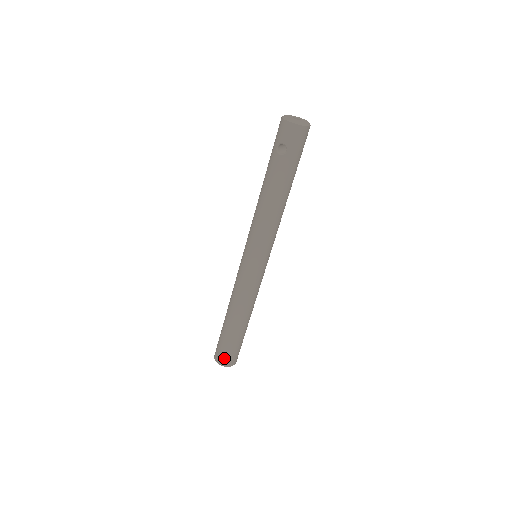
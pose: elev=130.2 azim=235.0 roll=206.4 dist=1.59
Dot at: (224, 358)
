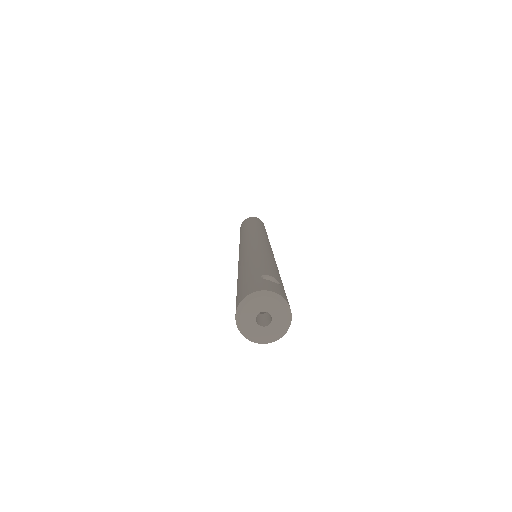
Dot at: occluded
